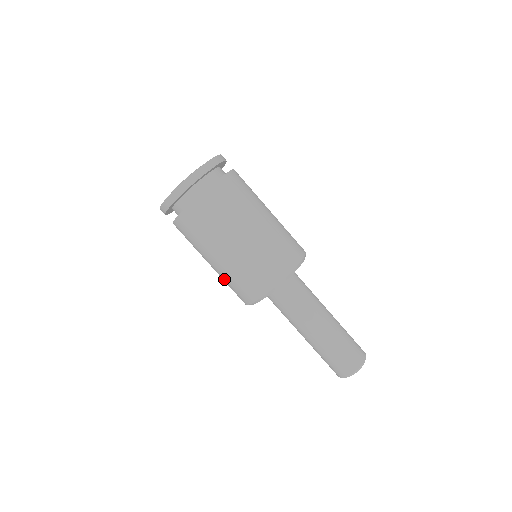
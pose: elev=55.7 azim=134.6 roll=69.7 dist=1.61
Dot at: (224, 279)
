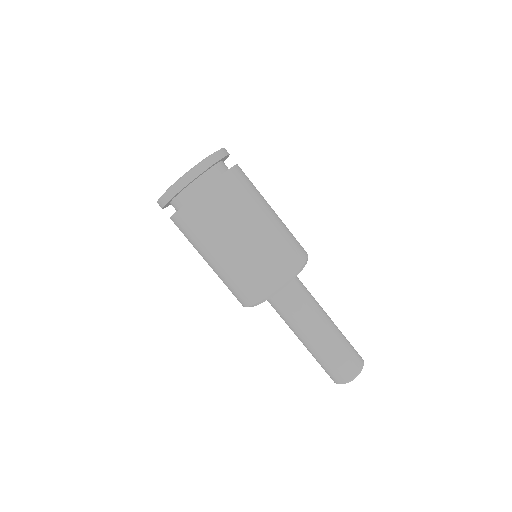
Dot at: occluded
